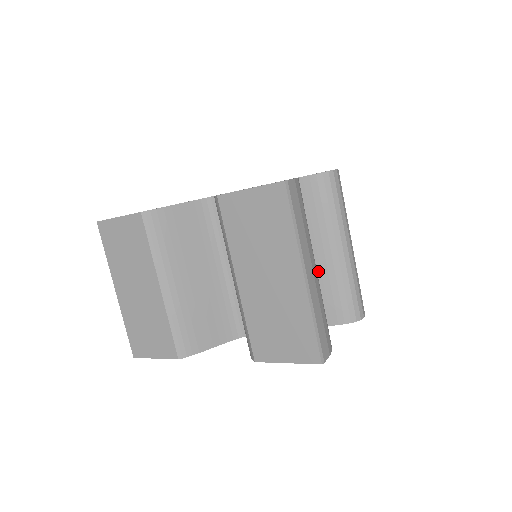
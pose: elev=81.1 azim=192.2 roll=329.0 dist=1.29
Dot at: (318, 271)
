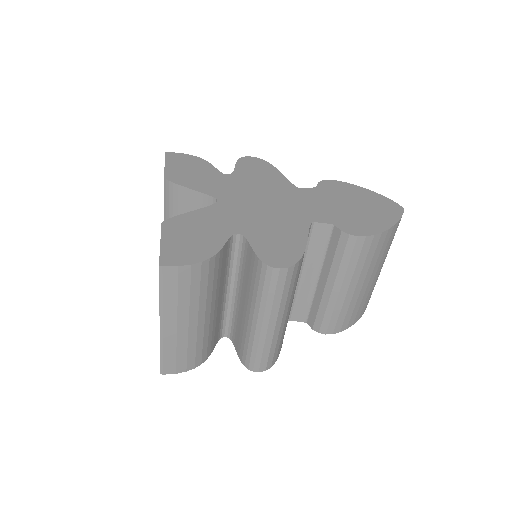
Dot at: (241, 317)
